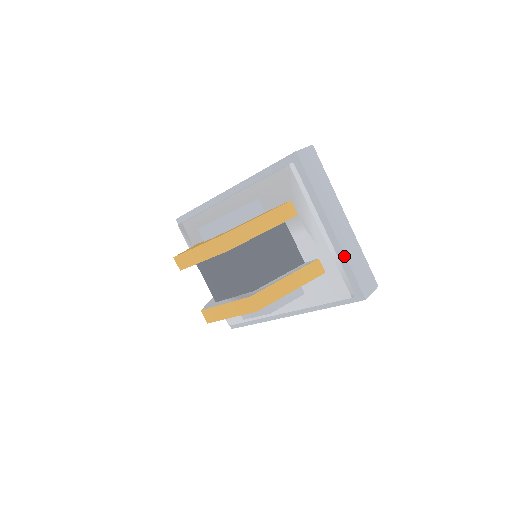
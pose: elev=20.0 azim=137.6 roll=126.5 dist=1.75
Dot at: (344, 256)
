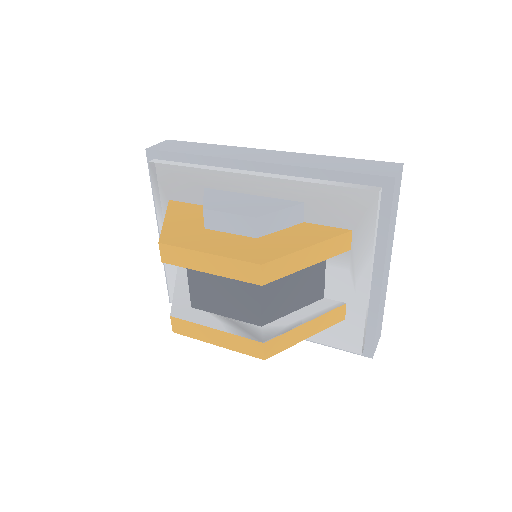
Dot at: (377, 312)
